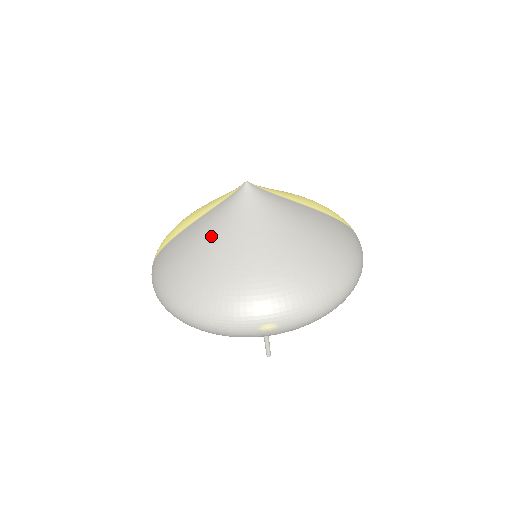
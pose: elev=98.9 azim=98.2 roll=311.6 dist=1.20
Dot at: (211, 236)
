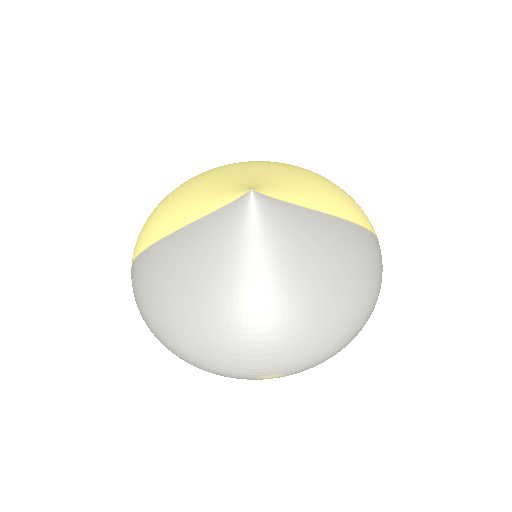
Dot at: (205, 262)
